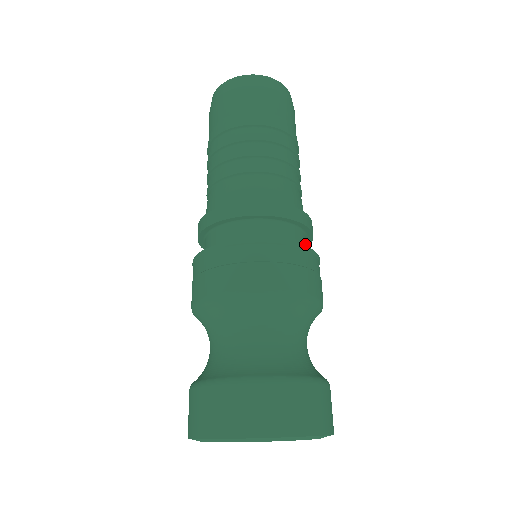
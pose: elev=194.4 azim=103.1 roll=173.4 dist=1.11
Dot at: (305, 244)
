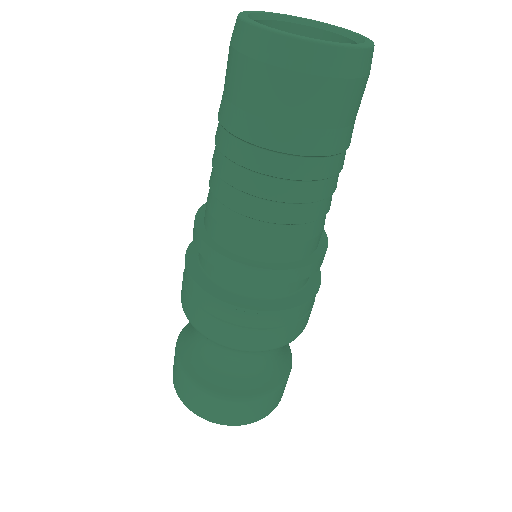
Dot at: occluded
